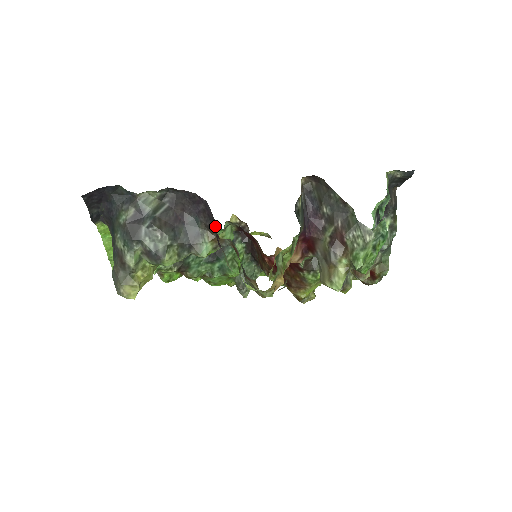
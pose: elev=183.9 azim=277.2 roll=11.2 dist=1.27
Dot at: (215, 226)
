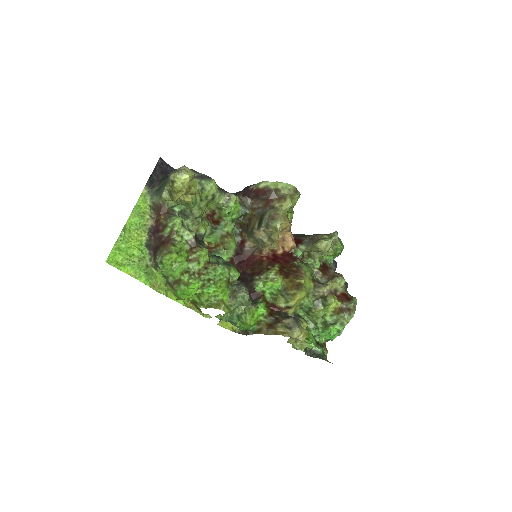
Dot at: (243, 190)
